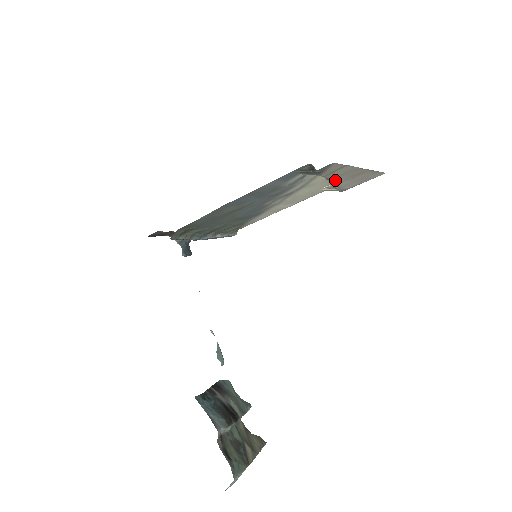
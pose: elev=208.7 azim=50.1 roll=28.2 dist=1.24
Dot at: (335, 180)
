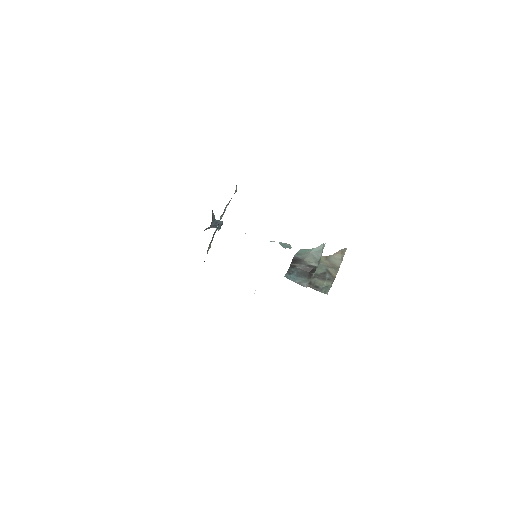
Dot at: occluded
